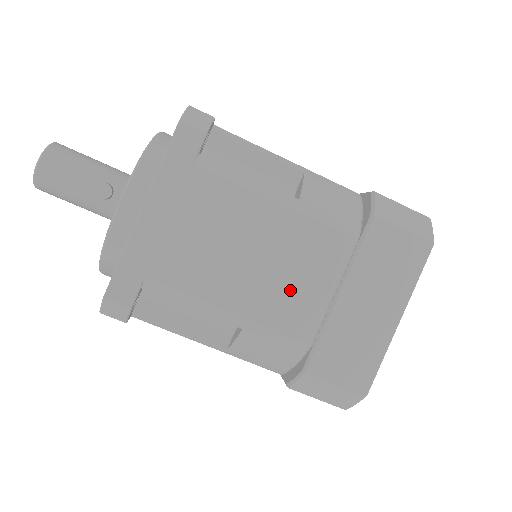
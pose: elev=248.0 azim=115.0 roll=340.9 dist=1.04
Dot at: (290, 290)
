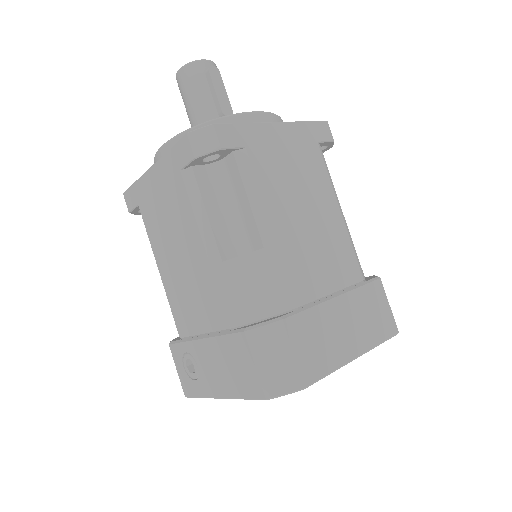
Dot at: (312, 260)
